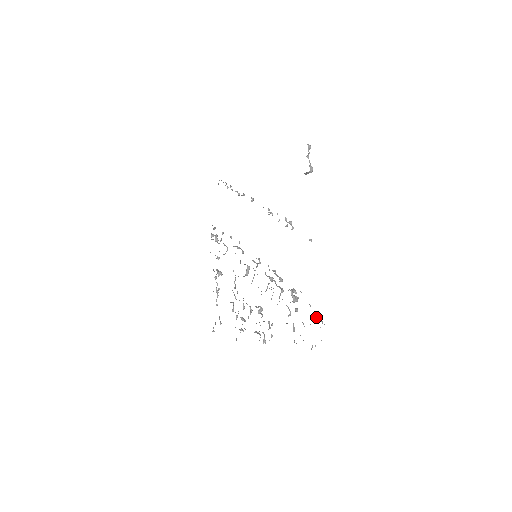
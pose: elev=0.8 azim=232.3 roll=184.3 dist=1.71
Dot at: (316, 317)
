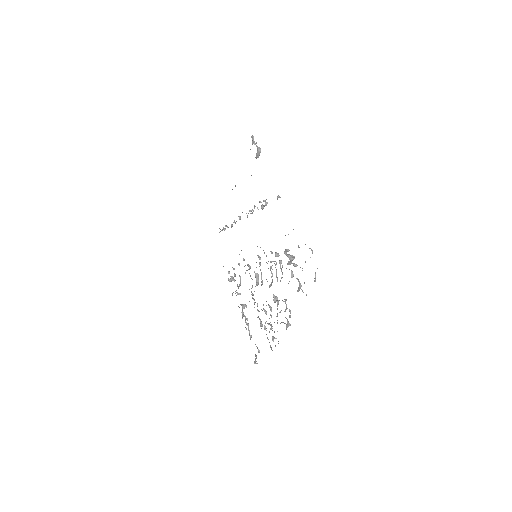
Dot at: occluded
